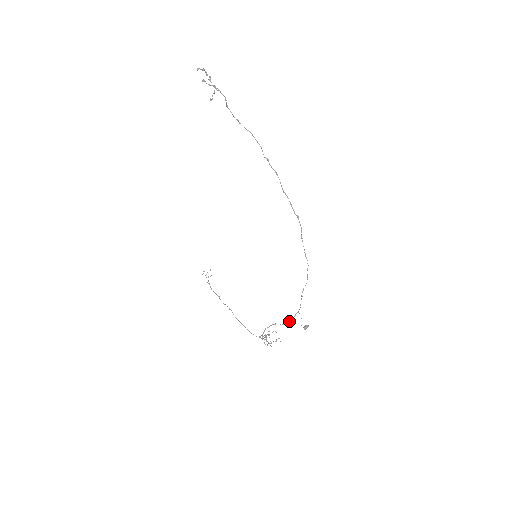
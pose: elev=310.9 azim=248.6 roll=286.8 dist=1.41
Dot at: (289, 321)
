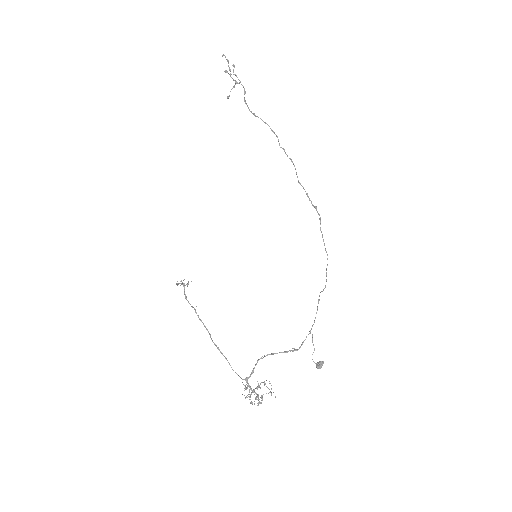
Dot at: (295, 349)
